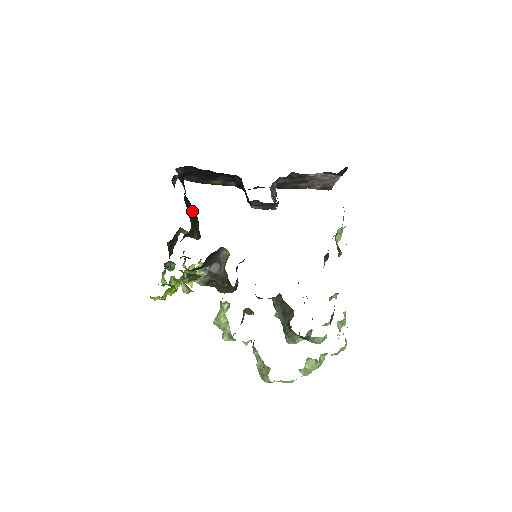
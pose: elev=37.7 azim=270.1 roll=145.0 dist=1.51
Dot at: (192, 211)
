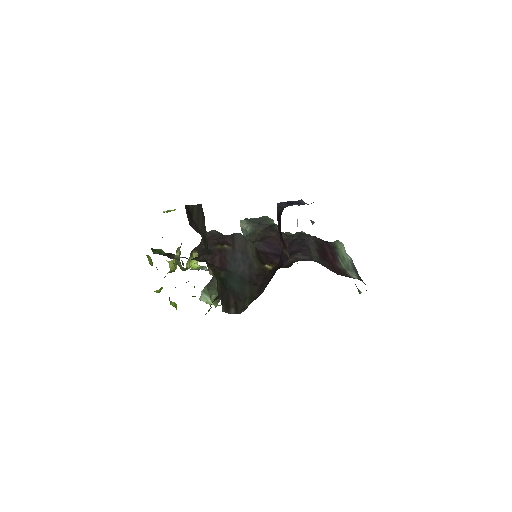
Dot at: occluded
